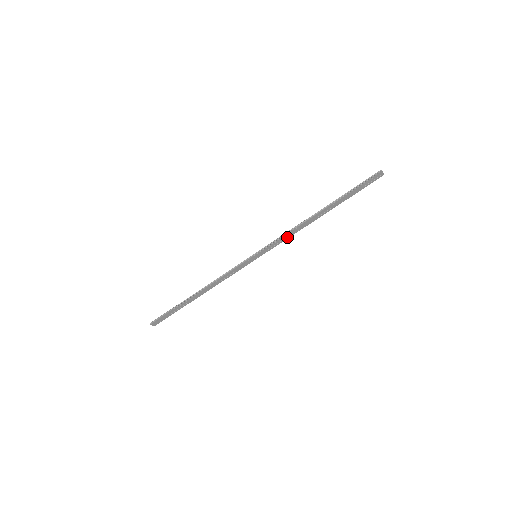
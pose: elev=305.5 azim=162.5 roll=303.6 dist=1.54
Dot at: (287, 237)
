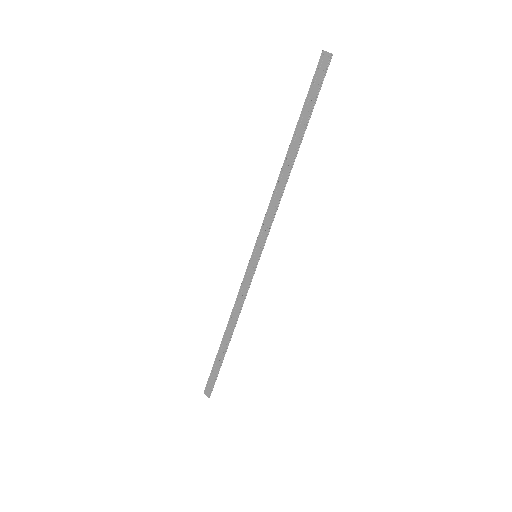
Dot at: (273, 212)
